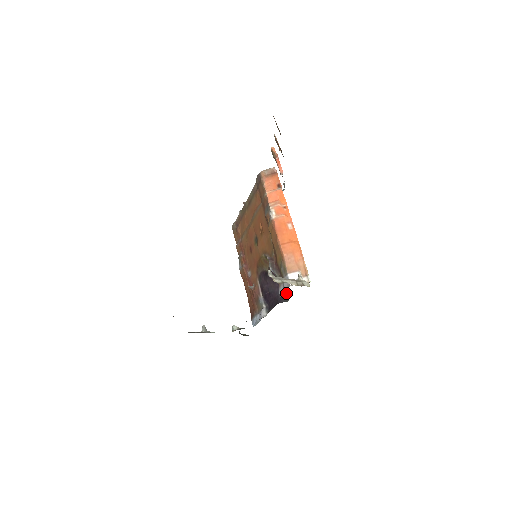
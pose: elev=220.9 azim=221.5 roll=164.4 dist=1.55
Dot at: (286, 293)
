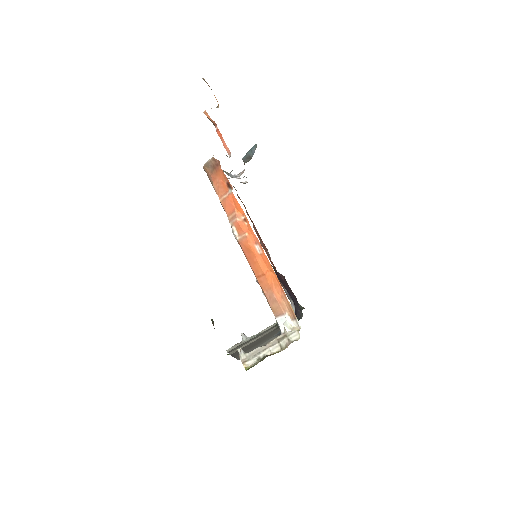
Dot at: (298, 305)
